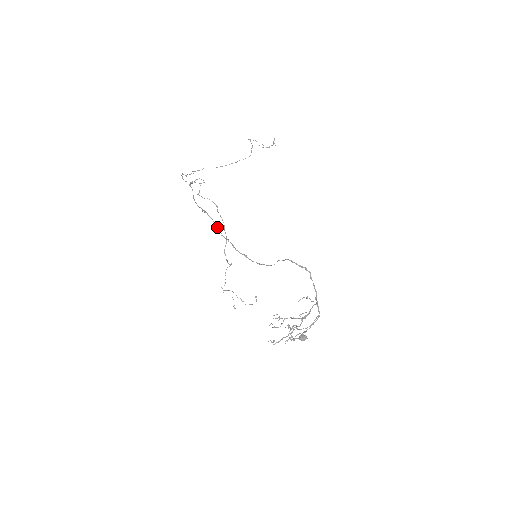
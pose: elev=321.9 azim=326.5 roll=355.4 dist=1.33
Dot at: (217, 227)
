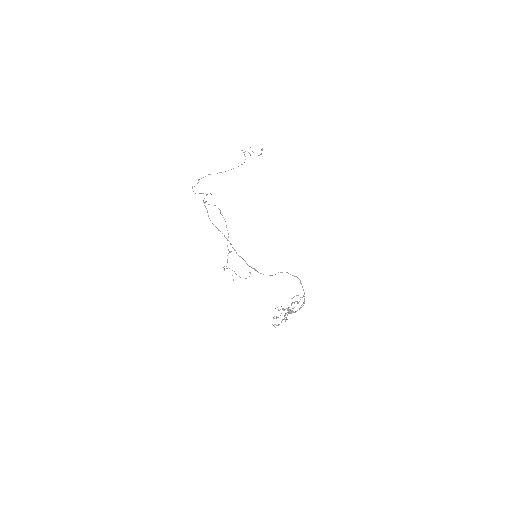
Dot at: (232, 247)
